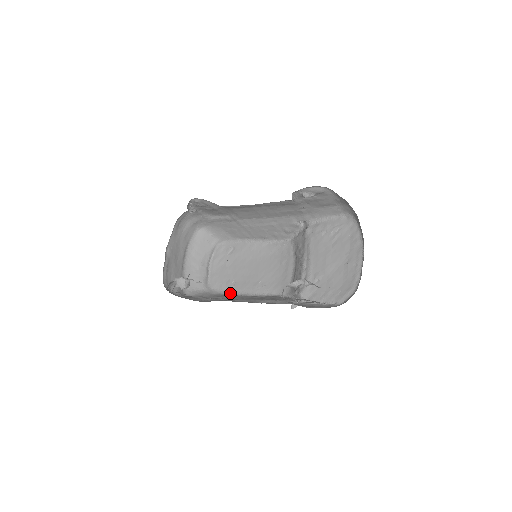
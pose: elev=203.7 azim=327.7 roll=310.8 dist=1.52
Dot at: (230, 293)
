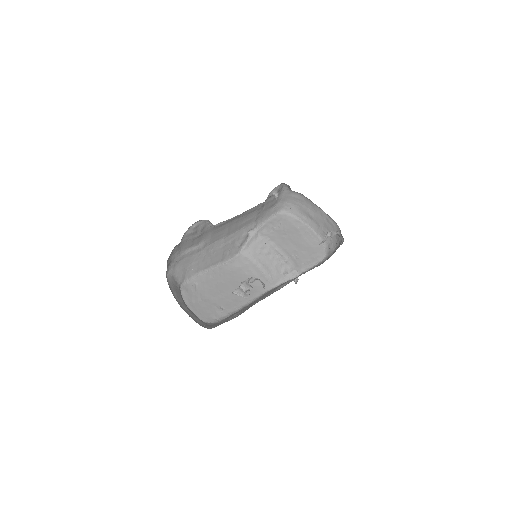
Dot at: (228, 315)
